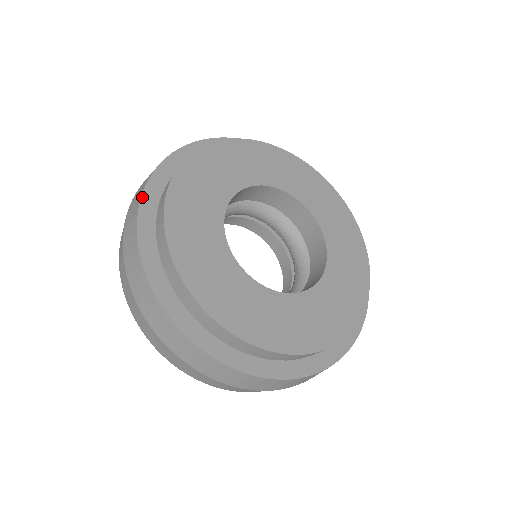
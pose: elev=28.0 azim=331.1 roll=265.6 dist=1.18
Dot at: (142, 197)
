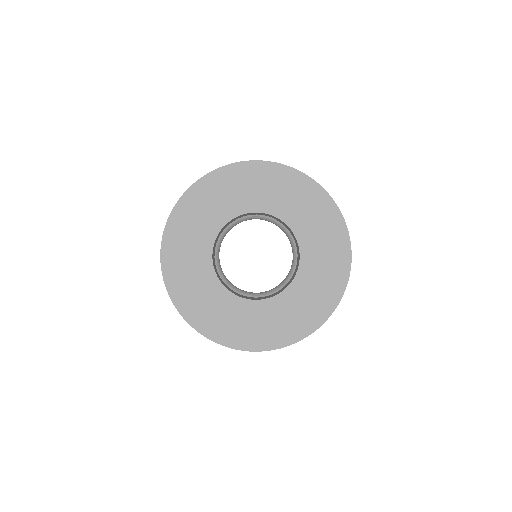
Dot at: (161, 247)
